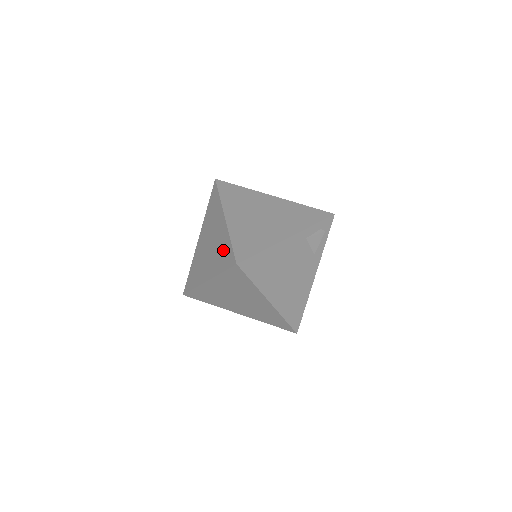
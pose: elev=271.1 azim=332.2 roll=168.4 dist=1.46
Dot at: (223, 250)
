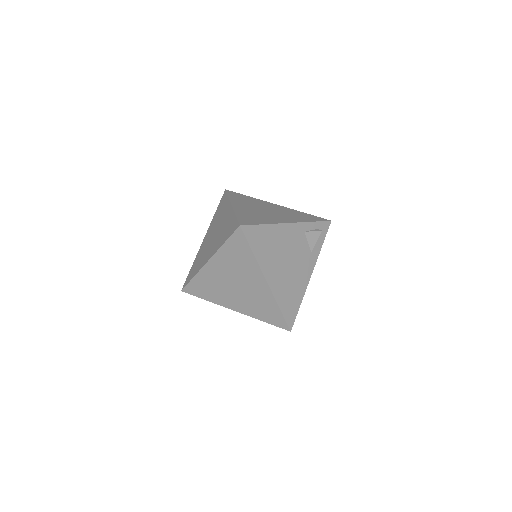
Dot at: (227, 227)
